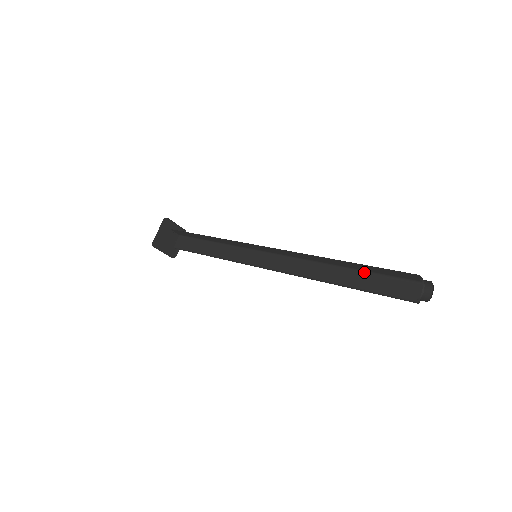
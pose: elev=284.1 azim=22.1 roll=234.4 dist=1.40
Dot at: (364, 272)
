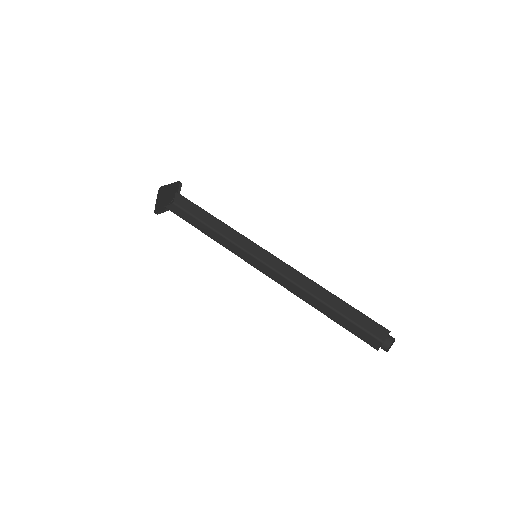
Dot at: (340, 314)
